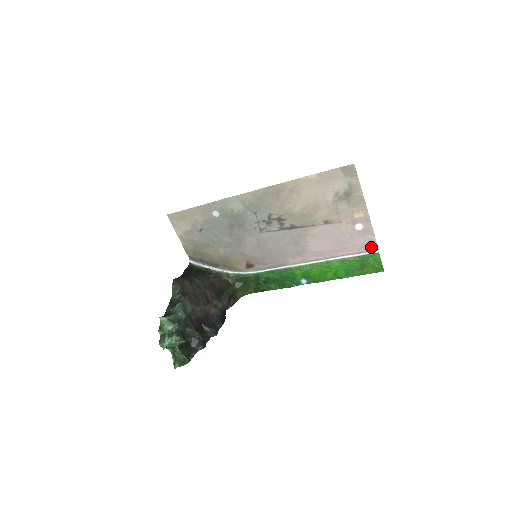
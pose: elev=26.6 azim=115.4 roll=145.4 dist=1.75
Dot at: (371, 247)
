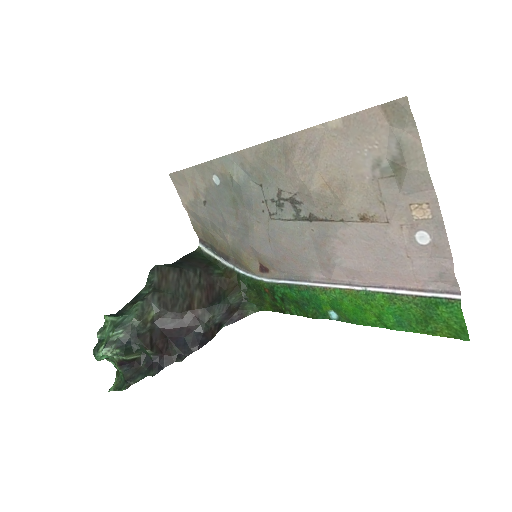
Dot at: (446, 284)
